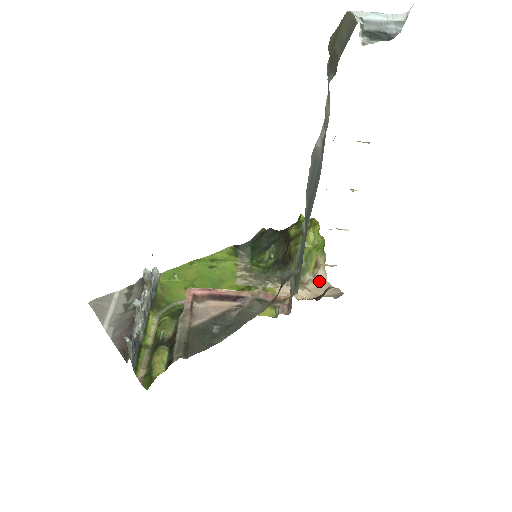
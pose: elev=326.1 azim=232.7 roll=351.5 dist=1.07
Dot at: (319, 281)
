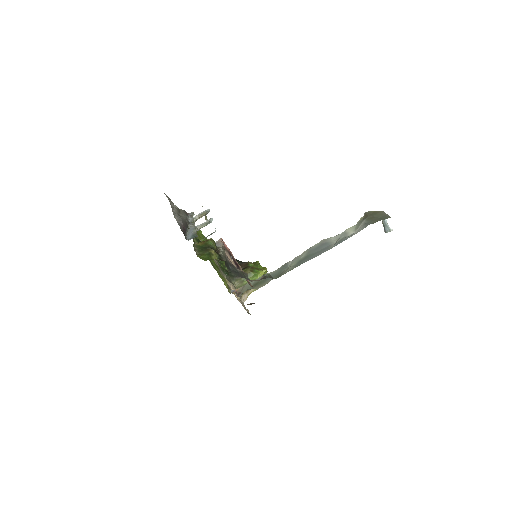
Dot at: (242, 299)
